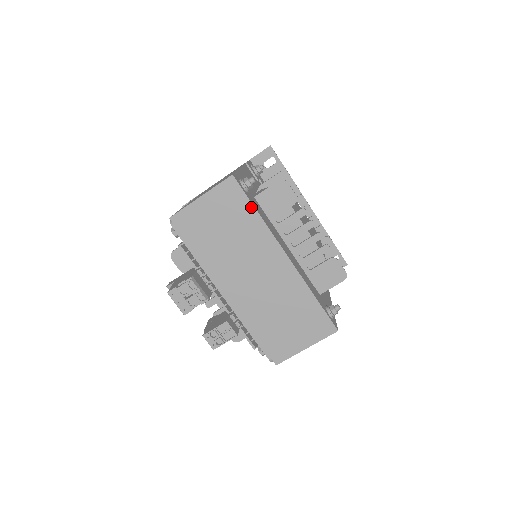
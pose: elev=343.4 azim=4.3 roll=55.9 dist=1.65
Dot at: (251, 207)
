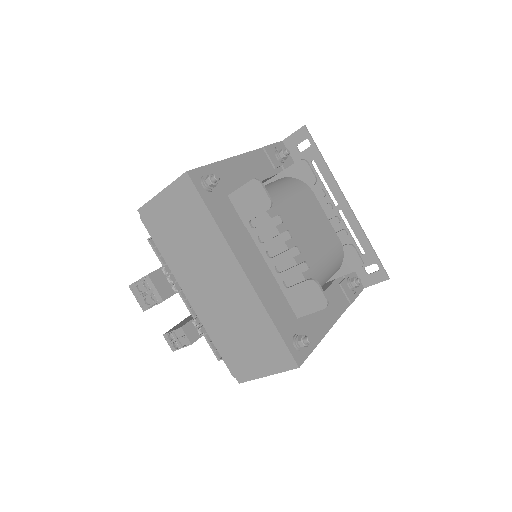
Dot at: (206, 210)
